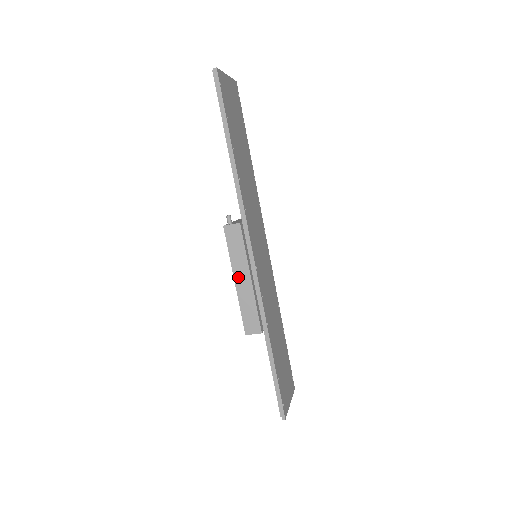
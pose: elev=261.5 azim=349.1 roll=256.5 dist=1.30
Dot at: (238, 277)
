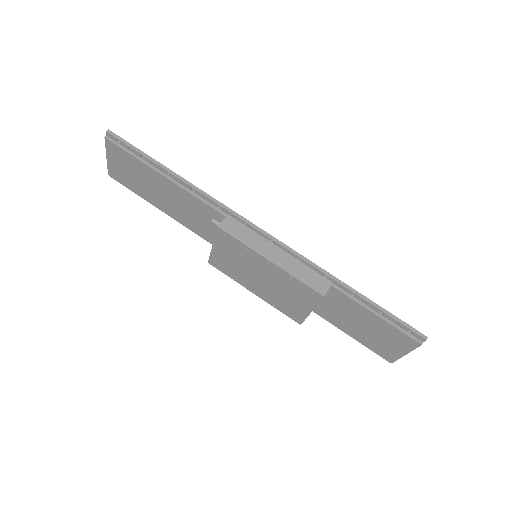
Dot at: (269, 255)
